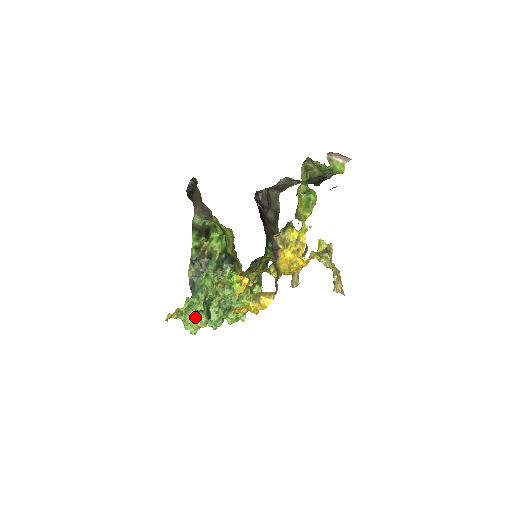
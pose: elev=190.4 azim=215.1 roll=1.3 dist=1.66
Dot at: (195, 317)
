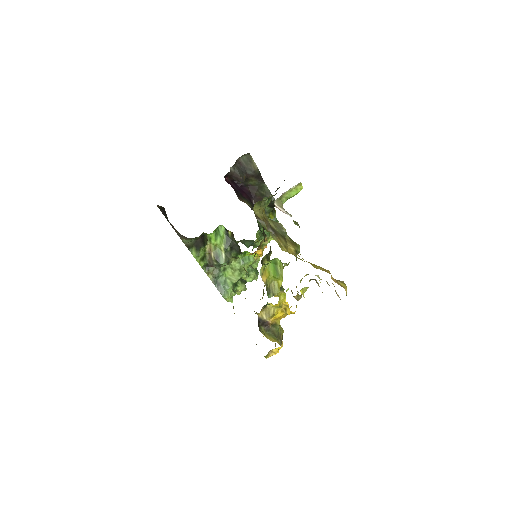
Dot at: occluded
